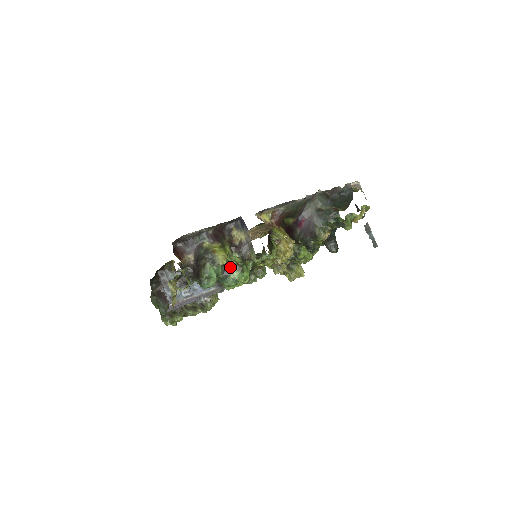
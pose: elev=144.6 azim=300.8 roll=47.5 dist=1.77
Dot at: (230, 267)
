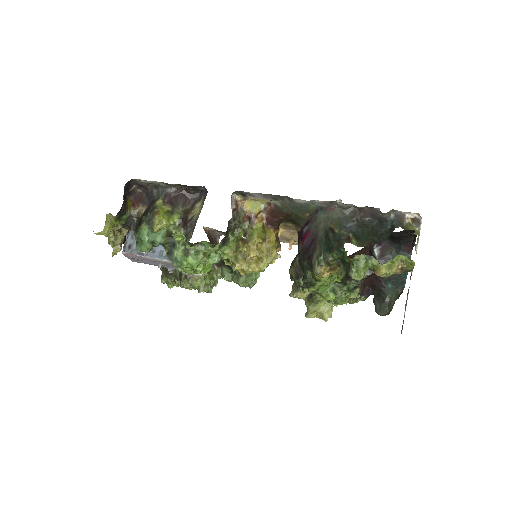
Dot at: (178, 242)
